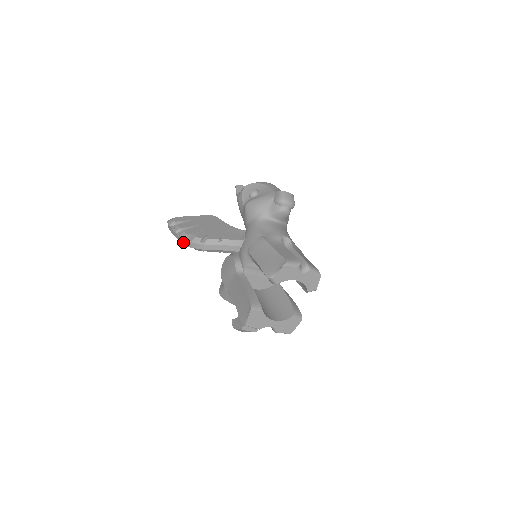
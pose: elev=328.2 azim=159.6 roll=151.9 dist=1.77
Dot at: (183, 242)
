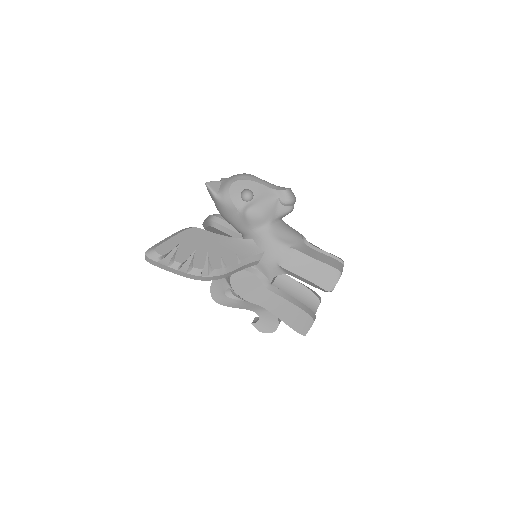
Dot at: (195, 278)
